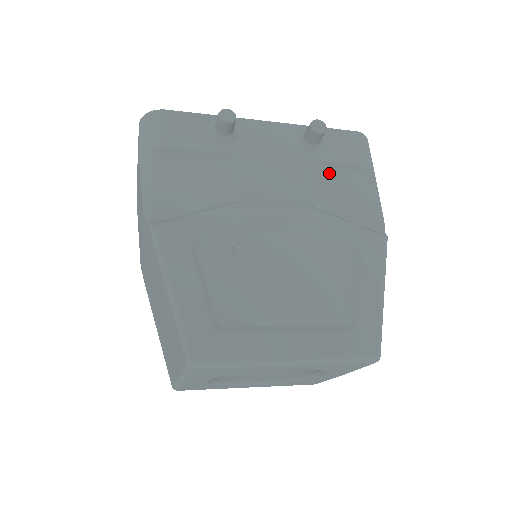
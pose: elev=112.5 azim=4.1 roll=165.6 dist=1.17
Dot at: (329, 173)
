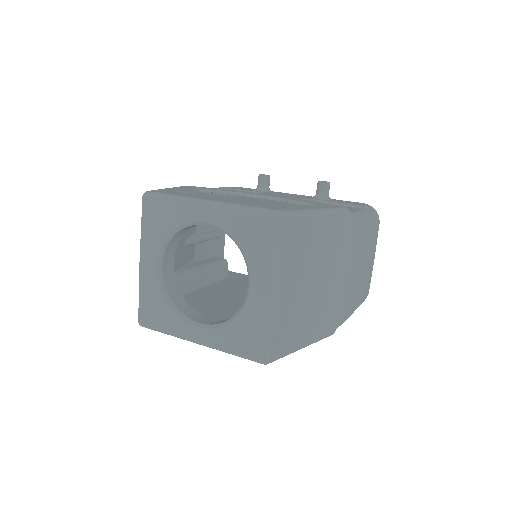
Dot at: occluded
